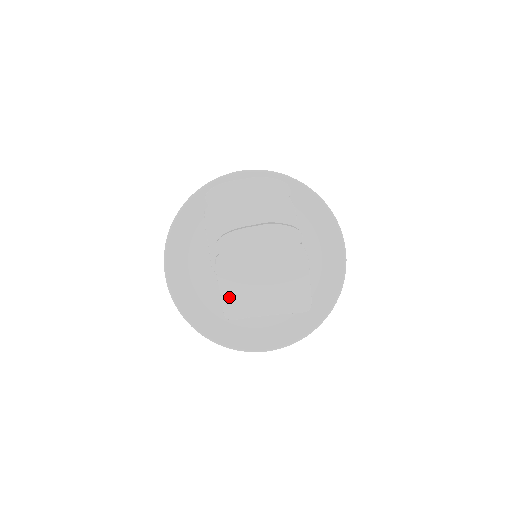
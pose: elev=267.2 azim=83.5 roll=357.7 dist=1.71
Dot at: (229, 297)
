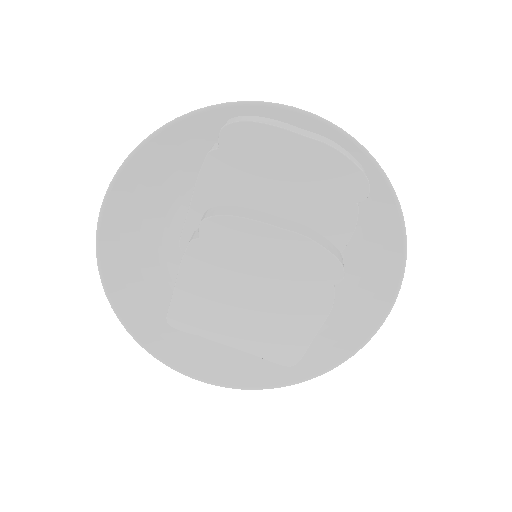
Dot at: (185, 300)
